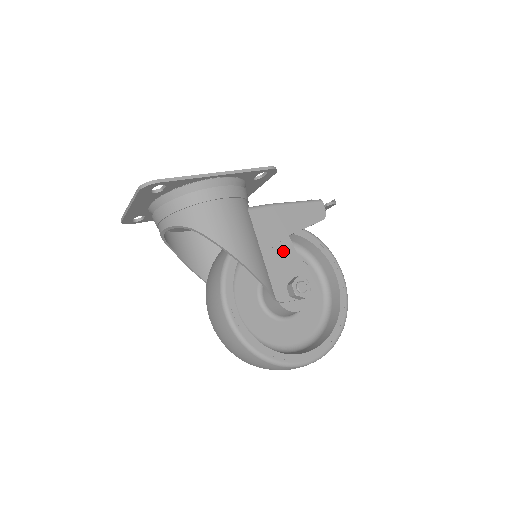
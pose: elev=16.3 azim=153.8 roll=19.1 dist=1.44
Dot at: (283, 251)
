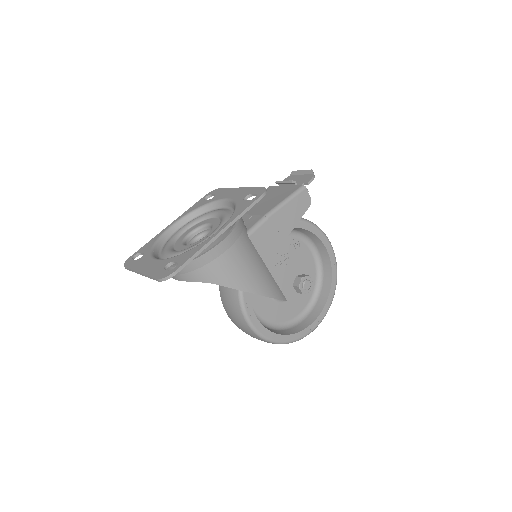
Dot at: (284, 257)
